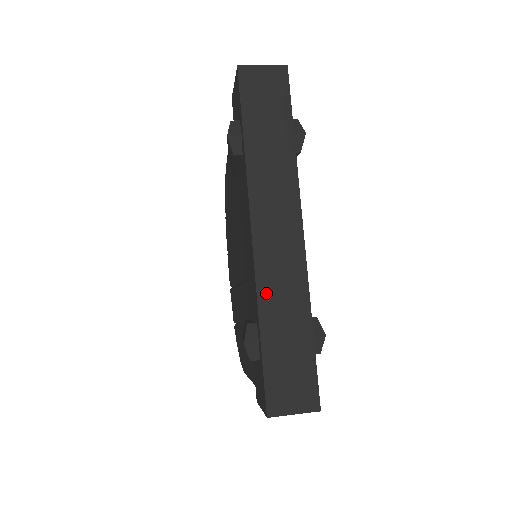
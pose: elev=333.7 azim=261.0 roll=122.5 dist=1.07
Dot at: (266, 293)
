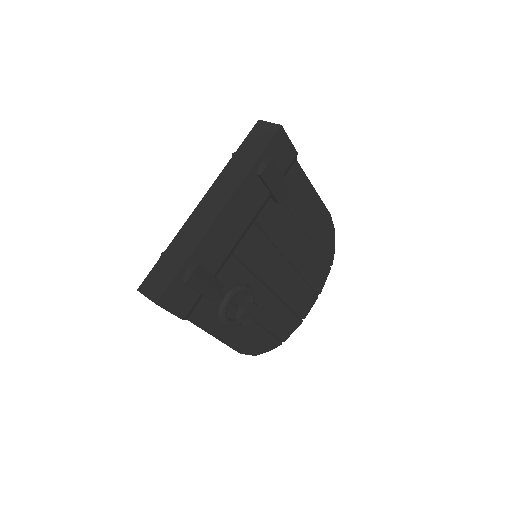
Dot at: (183, 232)
